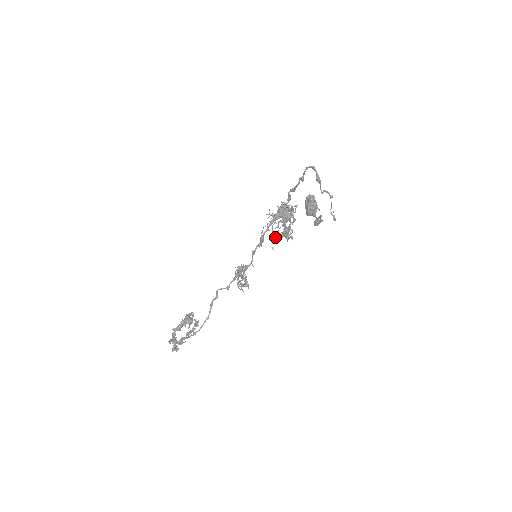
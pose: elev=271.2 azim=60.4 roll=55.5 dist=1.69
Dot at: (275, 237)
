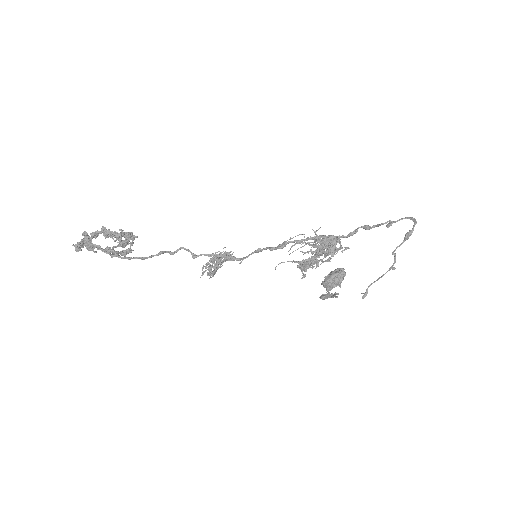
Dot at: occluded
